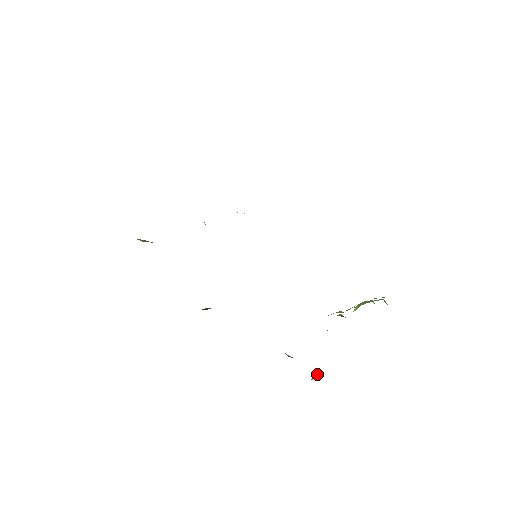
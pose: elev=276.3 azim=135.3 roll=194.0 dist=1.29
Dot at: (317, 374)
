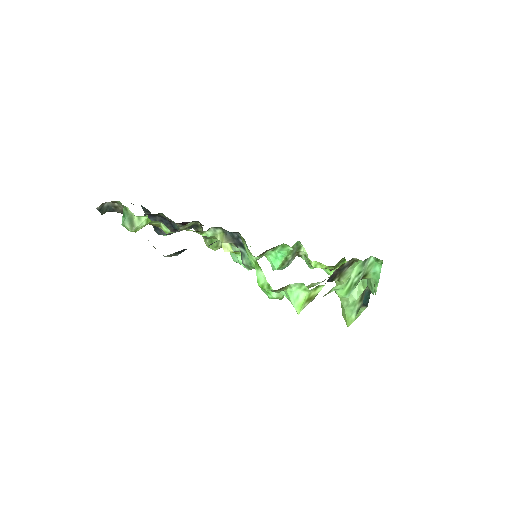
Dot at: (374, 290)
